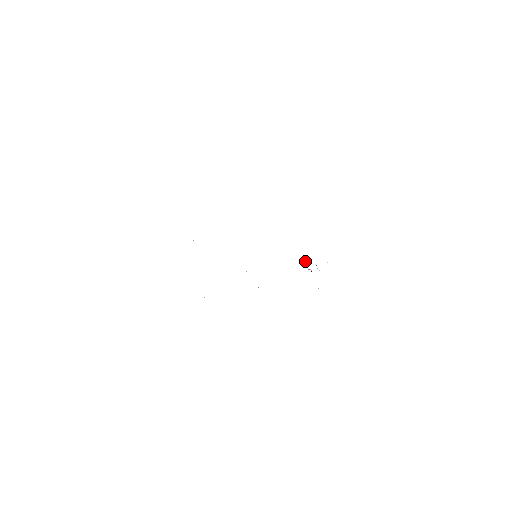
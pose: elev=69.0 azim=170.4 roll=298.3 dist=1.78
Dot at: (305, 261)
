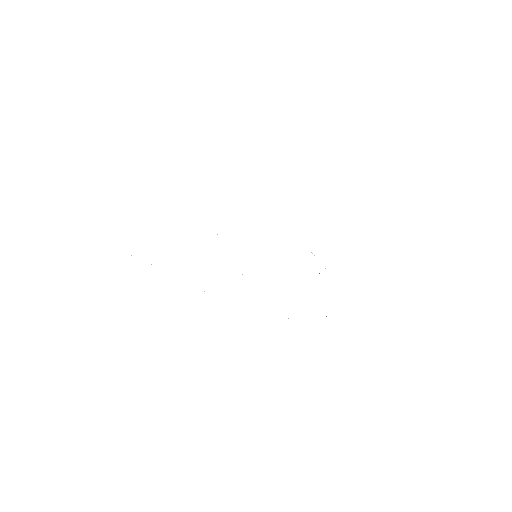
Dot at: occluded
